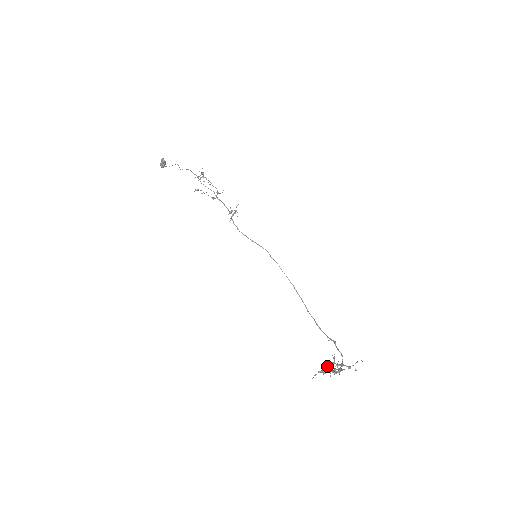
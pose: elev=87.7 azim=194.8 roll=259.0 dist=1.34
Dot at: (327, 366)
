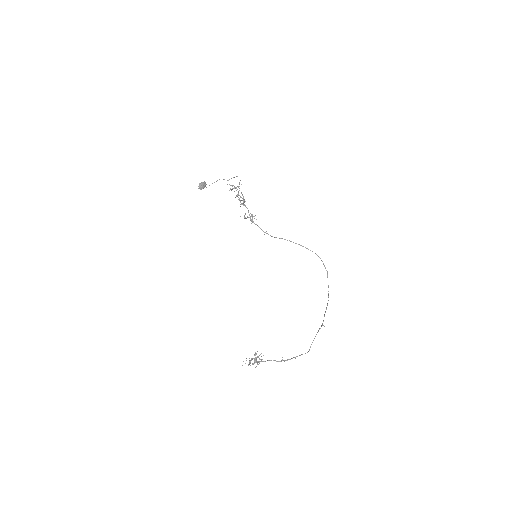
Dot at: occluded
